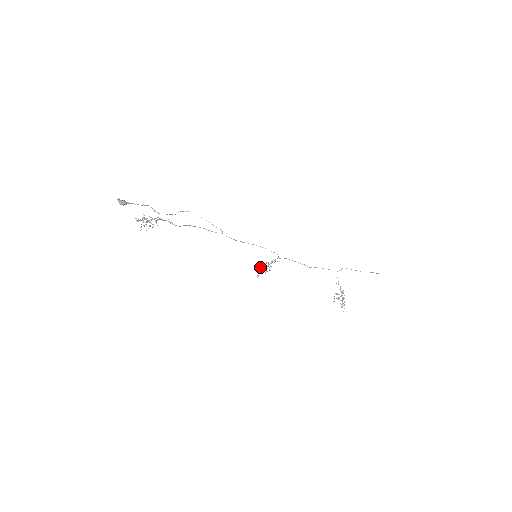
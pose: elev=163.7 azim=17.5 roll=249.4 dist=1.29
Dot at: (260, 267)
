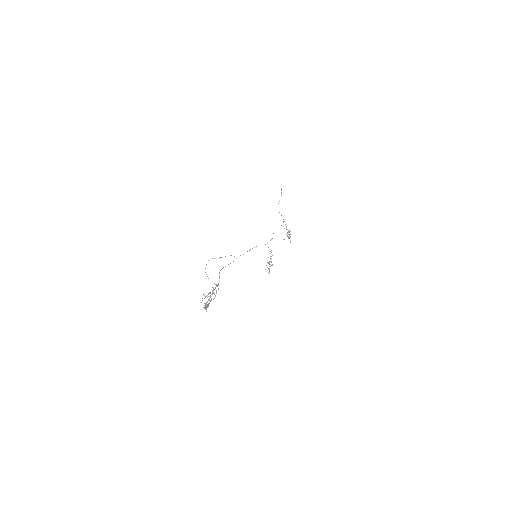
Dot at: (269, 266)
